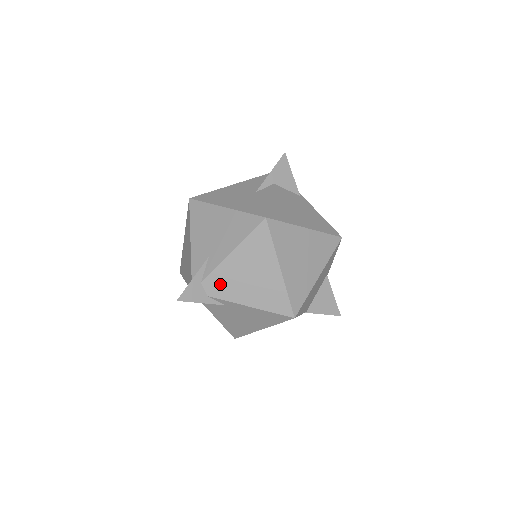
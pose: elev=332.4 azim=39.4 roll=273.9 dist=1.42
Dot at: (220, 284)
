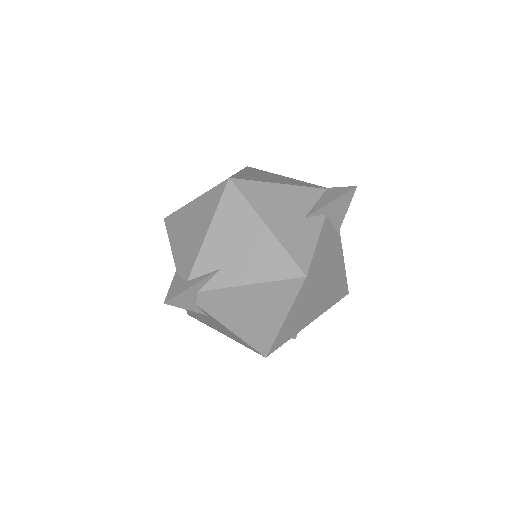
Dot at: (216, 302)
